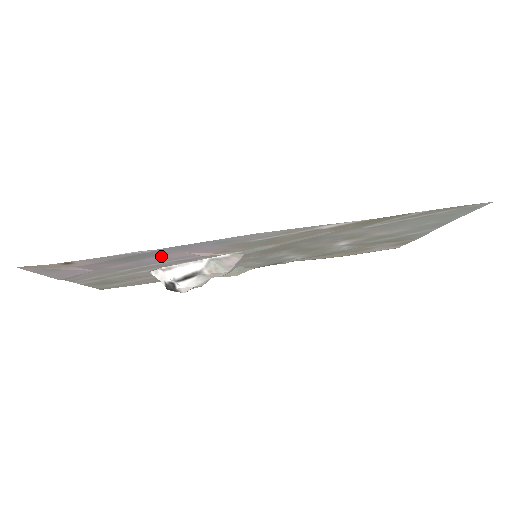
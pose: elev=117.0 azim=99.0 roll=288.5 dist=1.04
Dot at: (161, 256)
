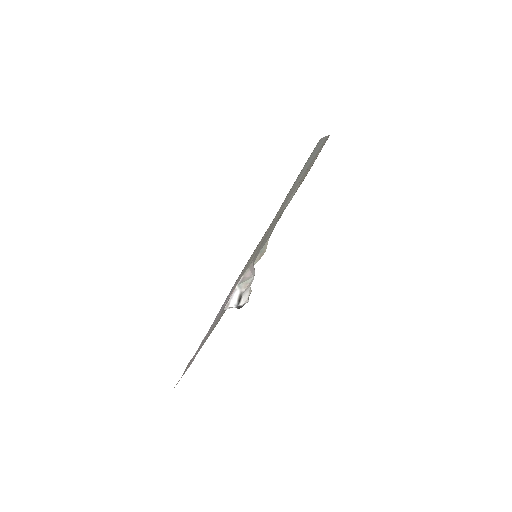
Dot at: occluded
